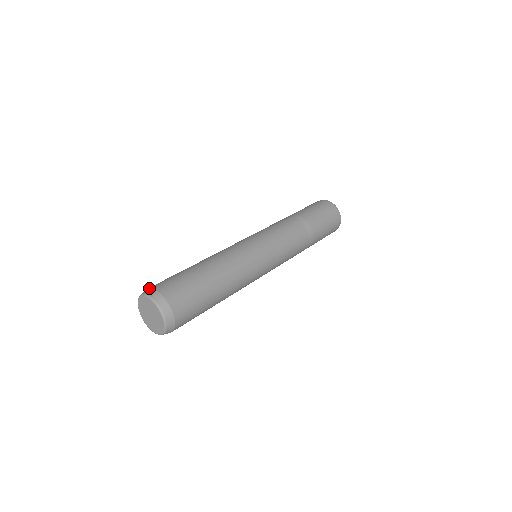
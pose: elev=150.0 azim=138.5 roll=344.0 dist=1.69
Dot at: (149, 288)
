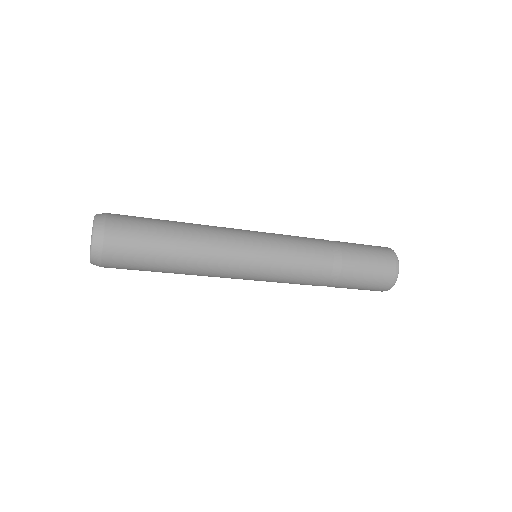
Dot at: (106, 213)
